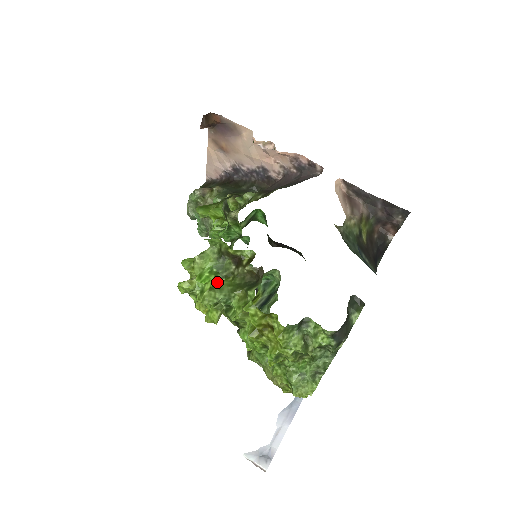
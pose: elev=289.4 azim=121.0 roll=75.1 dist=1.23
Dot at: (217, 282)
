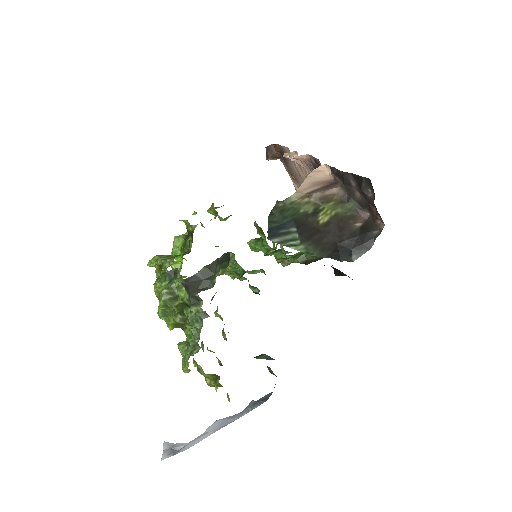
Dot at: (182, 258)
